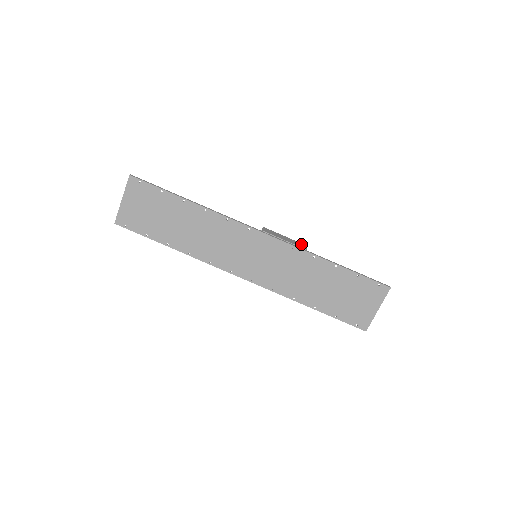
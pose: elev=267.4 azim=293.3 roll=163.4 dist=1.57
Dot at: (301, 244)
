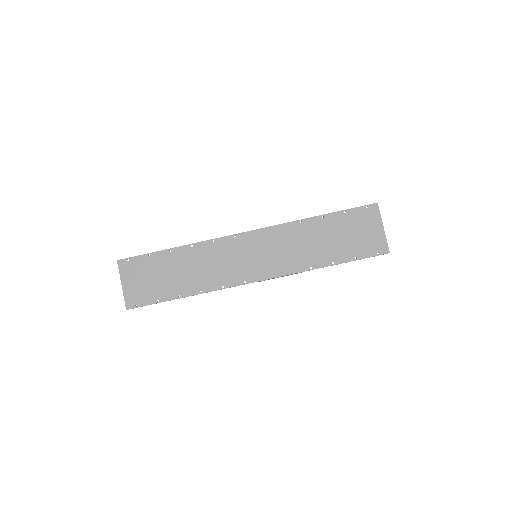
Dot at: occluded
